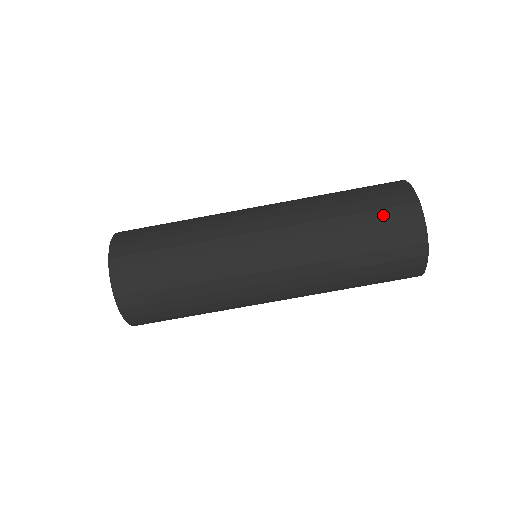
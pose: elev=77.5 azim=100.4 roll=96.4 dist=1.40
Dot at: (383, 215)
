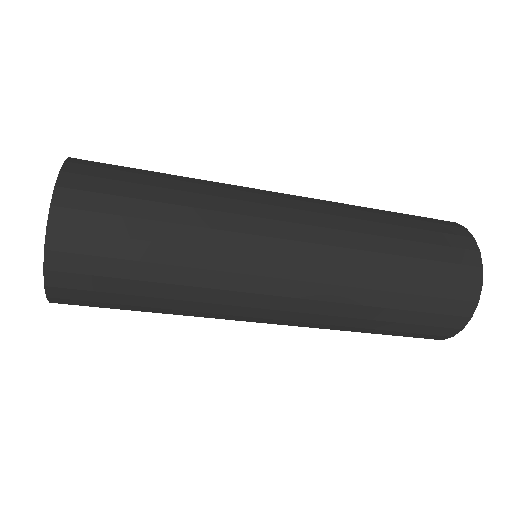
Dot at: (433, 305)
